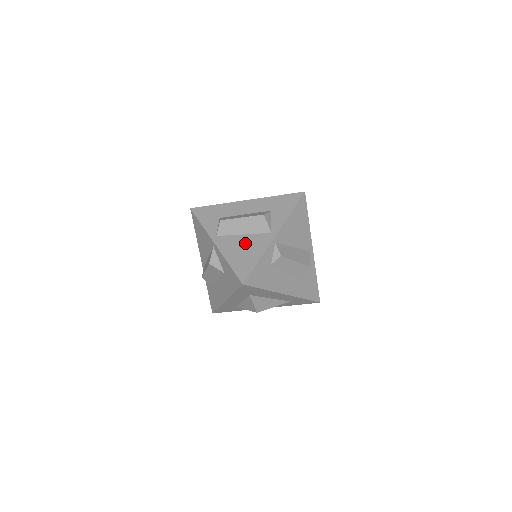
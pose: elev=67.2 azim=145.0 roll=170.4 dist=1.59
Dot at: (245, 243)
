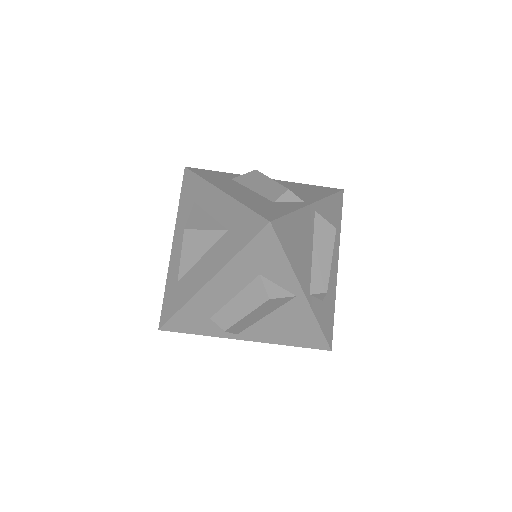
Dot at: (281, 323)
